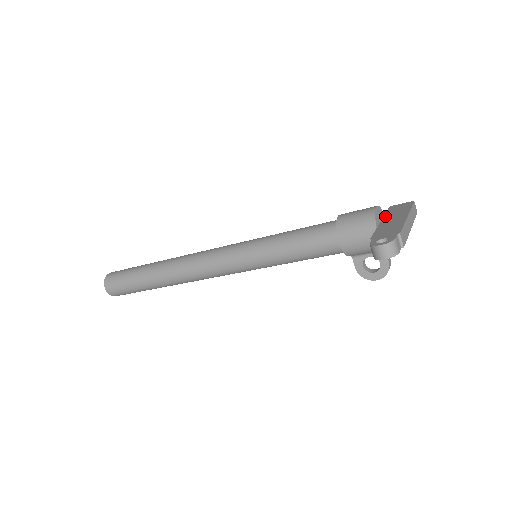
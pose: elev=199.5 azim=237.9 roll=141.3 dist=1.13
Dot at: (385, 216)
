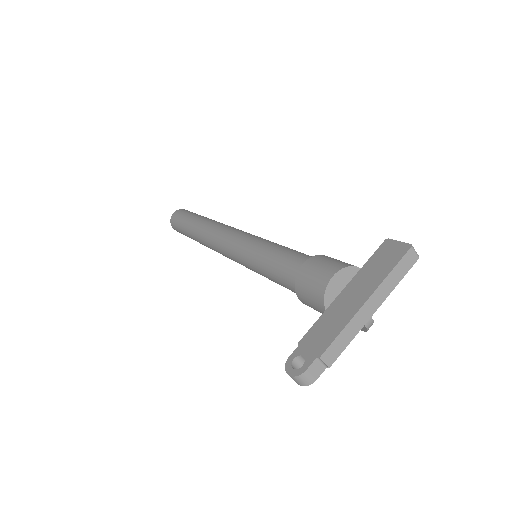
Dot at: (357, 275)
